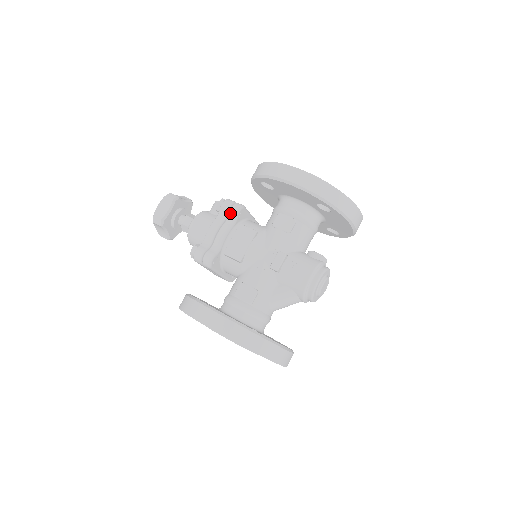
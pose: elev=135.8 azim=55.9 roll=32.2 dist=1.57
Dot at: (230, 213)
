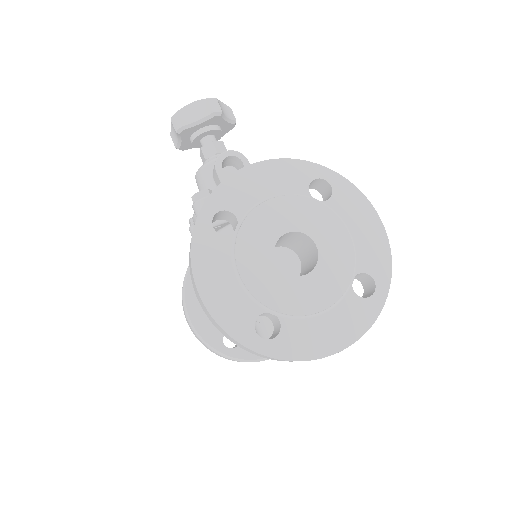
Dot at: occluded
